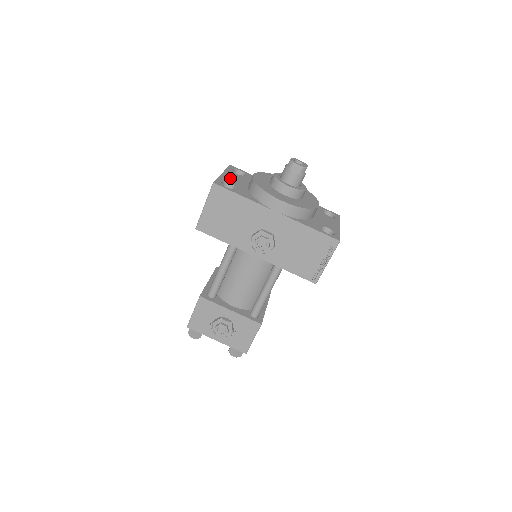
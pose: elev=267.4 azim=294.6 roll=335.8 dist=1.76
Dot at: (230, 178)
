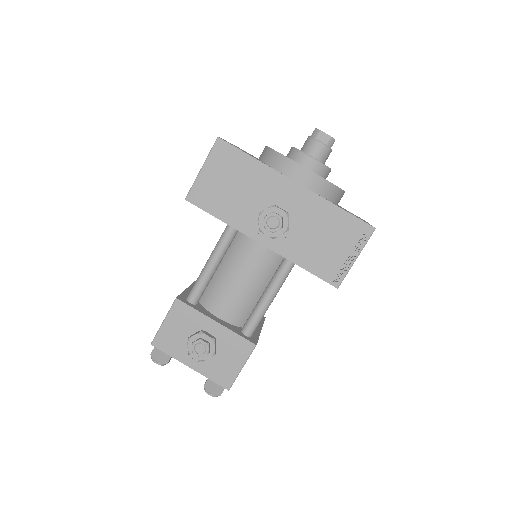
Dot at: occluded
